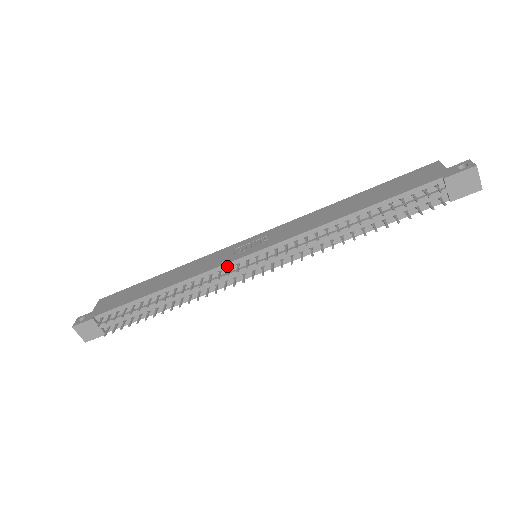
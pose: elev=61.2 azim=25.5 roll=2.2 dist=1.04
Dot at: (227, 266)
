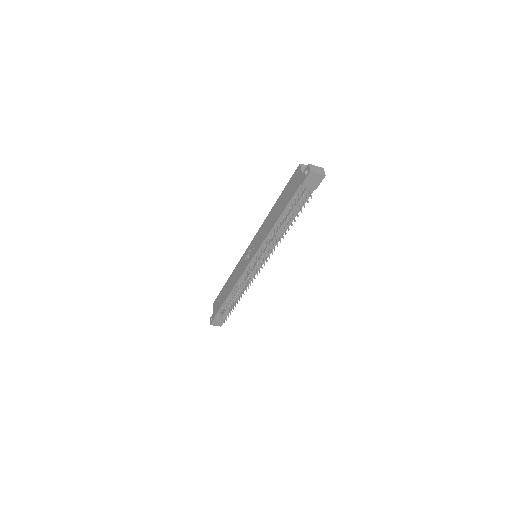
Dot at: (246, 271)
